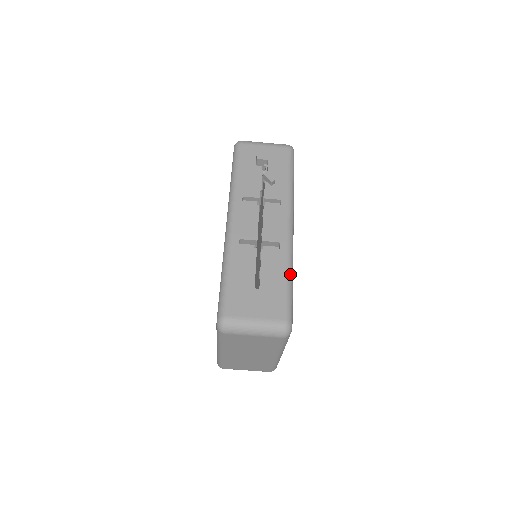
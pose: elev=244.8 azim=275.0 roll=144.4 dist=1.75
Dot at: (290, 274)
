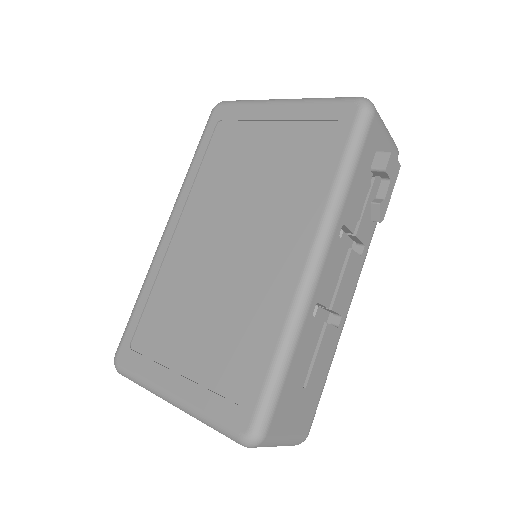
Dot at: occluded
